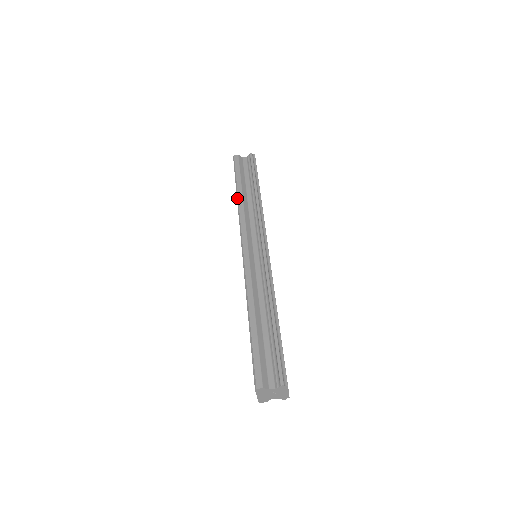
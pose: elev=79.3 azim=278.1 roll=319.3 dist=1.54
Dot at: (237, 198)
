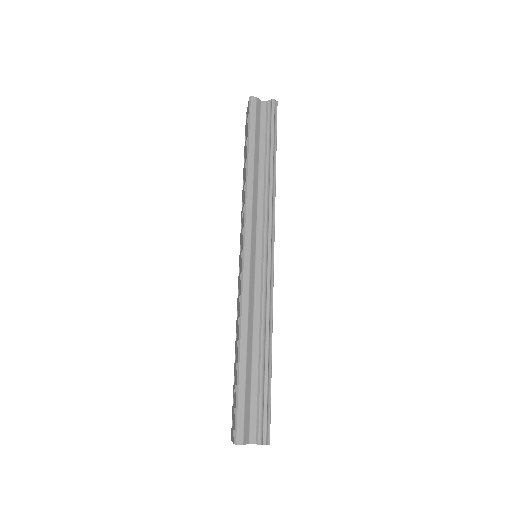
Dot at: (246, 169)
